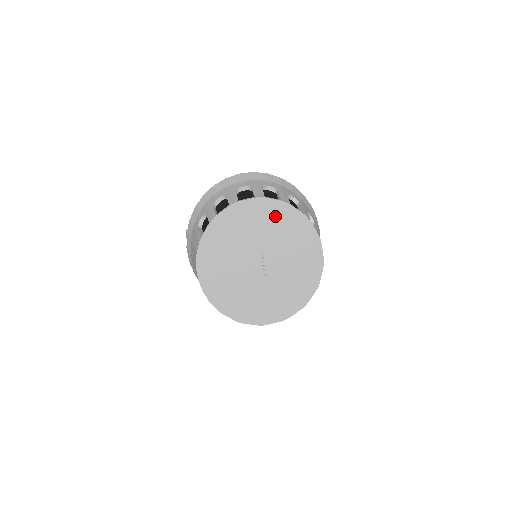
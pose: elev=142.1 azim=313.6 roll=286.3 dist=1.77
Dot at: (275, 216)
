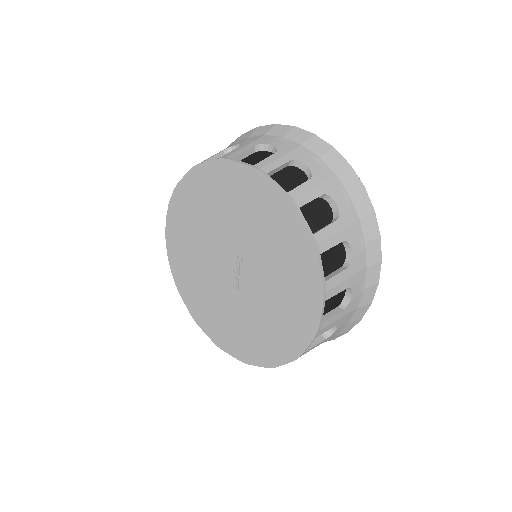
Dot at: (270, 213)
